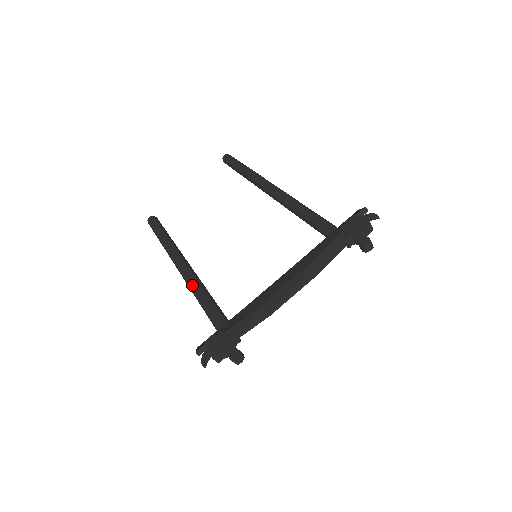
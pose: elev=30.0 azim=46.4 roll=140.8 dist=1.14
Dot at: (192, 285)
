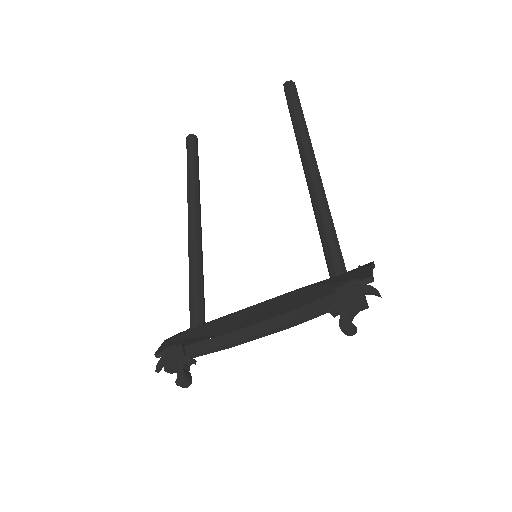
Dot at: (190, 257)
